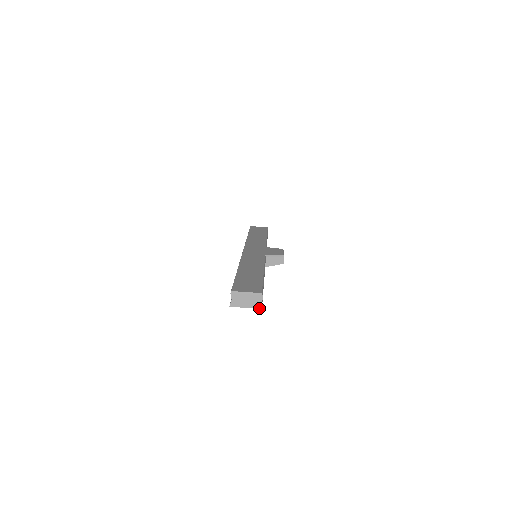
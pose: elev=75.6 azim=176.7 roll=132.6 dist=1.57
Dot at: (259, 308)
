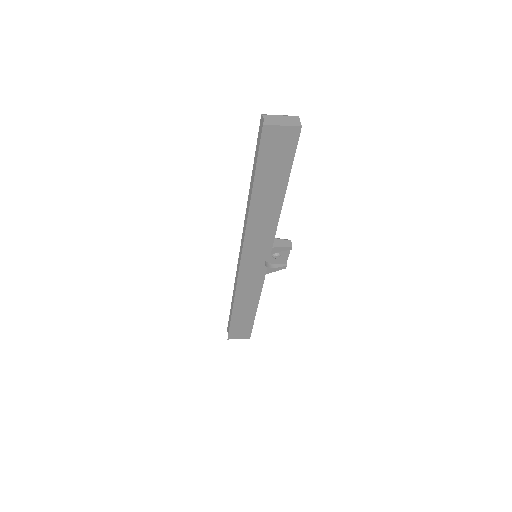
Dot at: (298, 126)
